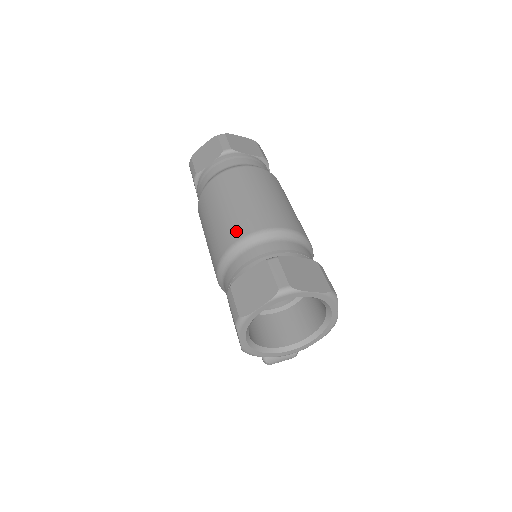
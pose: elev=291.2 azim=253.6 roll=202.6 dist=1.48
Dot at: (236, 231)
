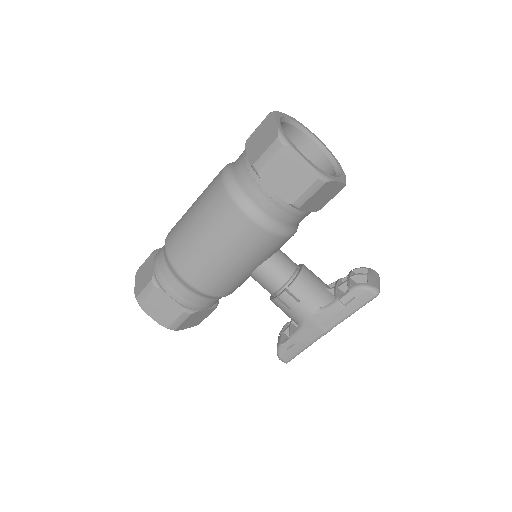
Dot at: (214, 183)
